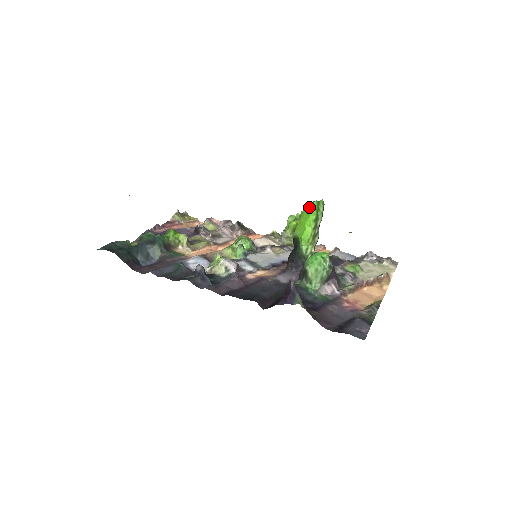
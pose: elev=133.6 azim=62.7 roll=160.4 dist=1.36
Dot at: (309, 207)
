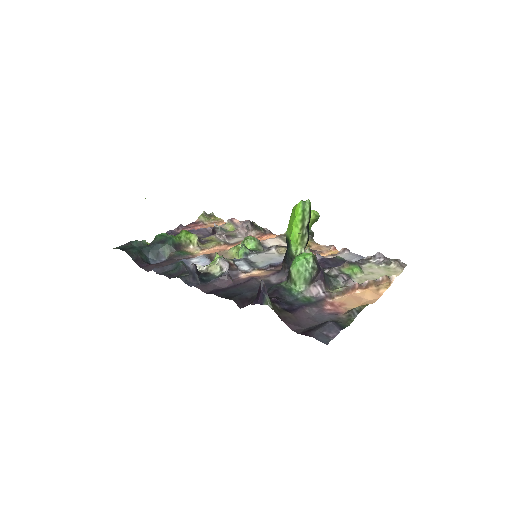
Dot at: (296, 207)
